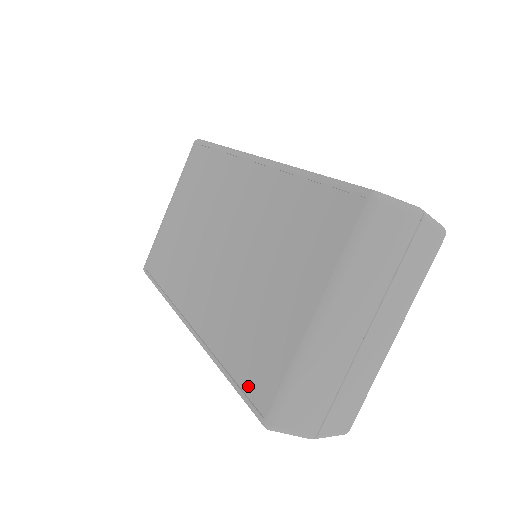
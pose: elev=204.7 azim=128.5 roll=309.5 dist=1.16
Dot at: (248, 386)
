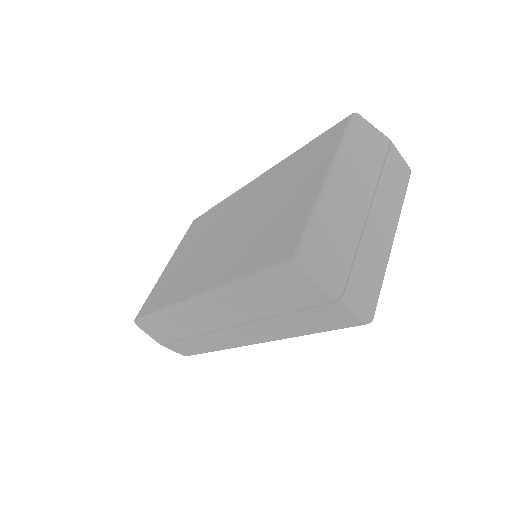
Dot at: (271, 260)
